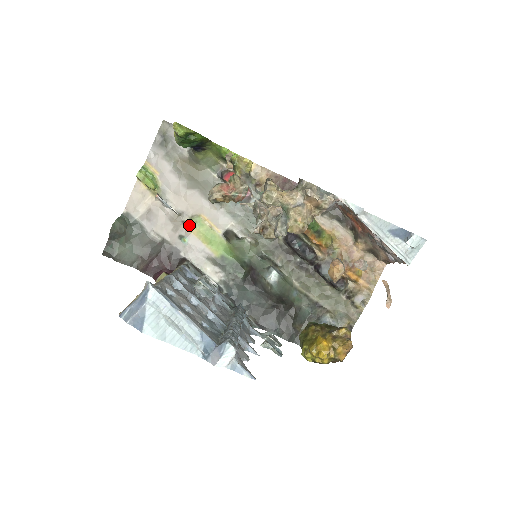
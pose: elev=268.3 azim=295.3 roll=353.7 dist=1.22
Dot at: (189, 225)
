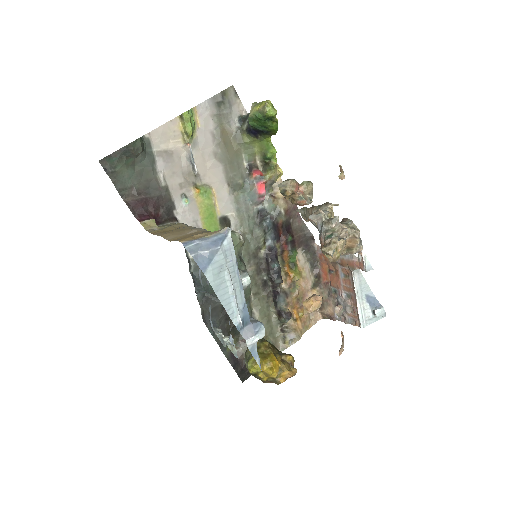
Dot at: (199, 190)
